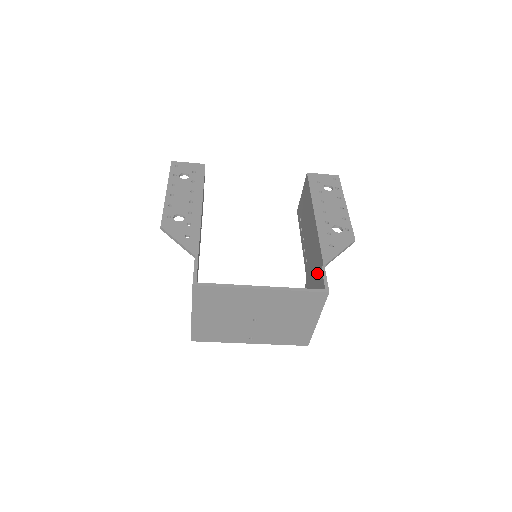
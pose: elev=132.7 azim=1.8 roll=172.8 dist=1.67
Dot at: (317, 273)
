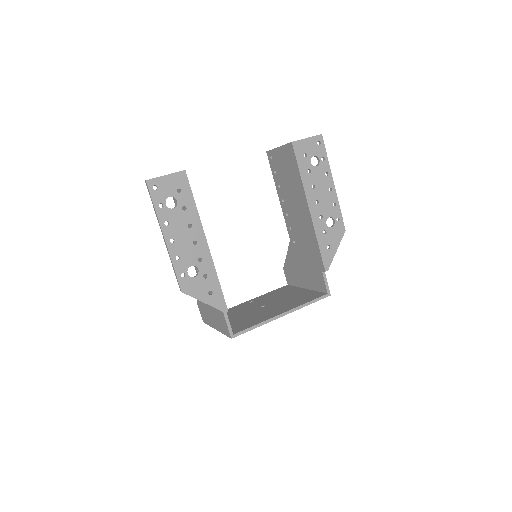
Dot at: (313, 266)
